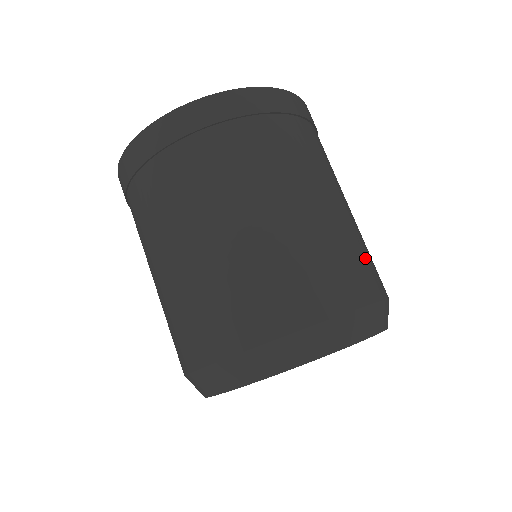
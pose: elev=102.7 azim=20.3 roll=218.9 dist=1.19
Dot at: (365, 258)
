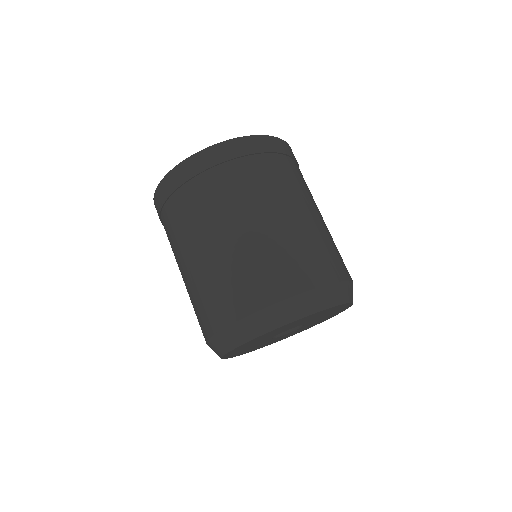
Dot at: occluded
